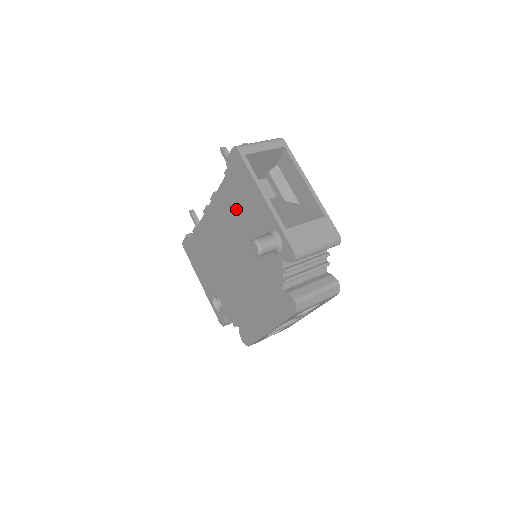
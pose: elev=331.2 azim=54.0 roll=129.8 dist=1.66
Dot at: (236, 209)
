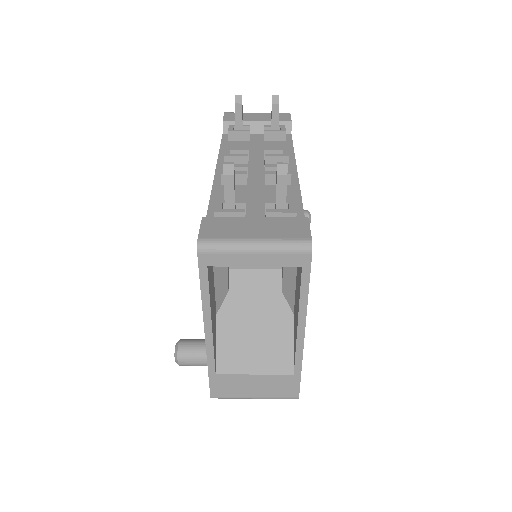
Dot at: occluded
